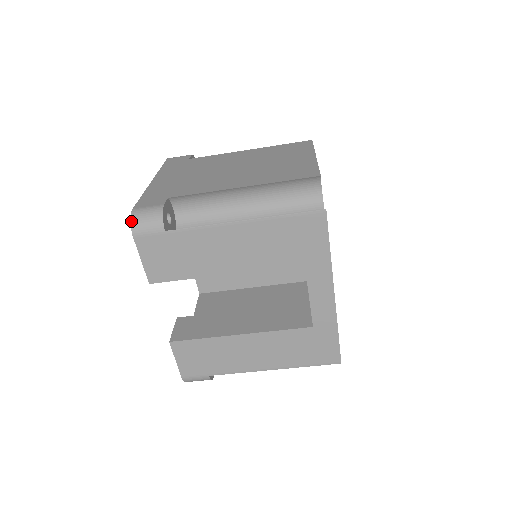
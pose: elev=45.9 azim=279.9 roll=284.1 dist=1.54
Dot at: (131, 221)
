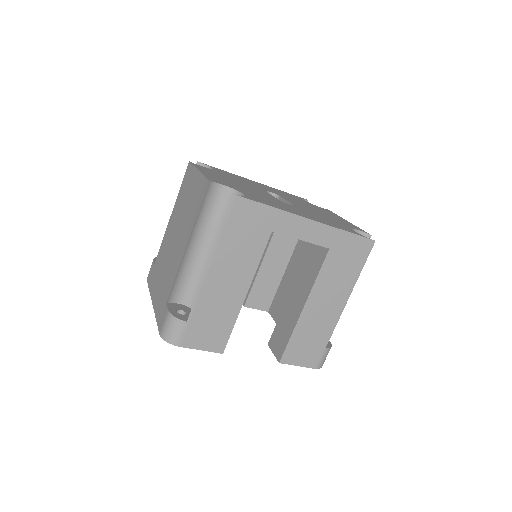
Dot at: (167, 341)
